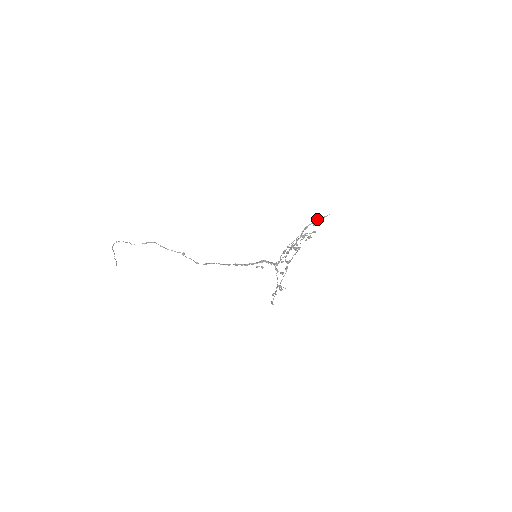
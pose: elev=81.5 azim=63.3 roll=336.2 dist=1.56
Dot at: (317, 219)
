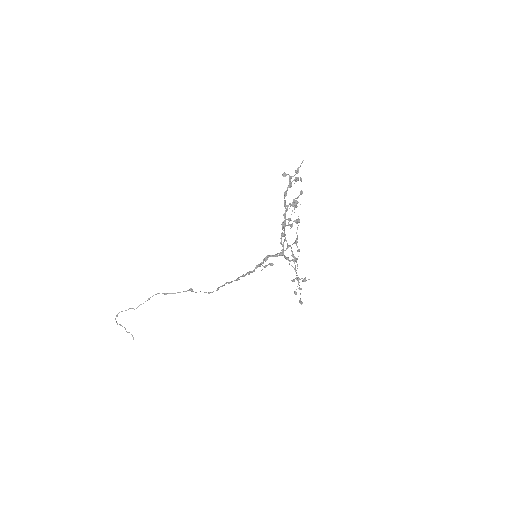
Dot at: (291, 176)
